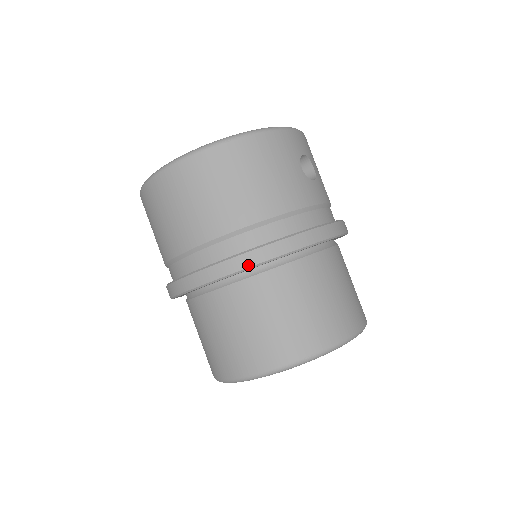
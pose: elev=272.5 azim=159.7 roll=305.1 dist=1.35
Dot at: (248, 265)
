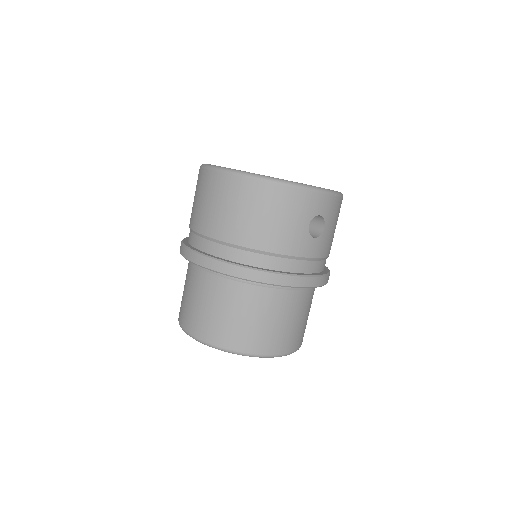
Dot at: (223, 271)
